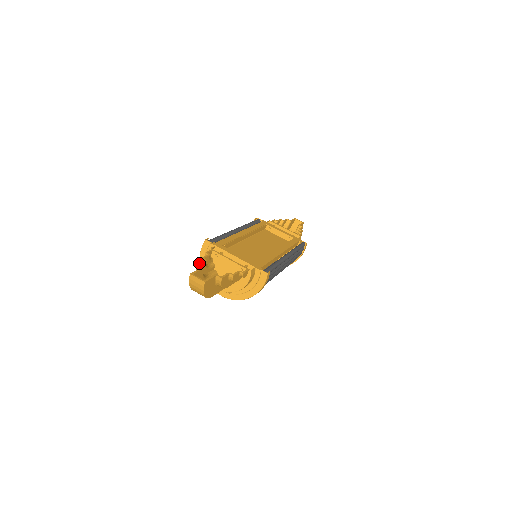
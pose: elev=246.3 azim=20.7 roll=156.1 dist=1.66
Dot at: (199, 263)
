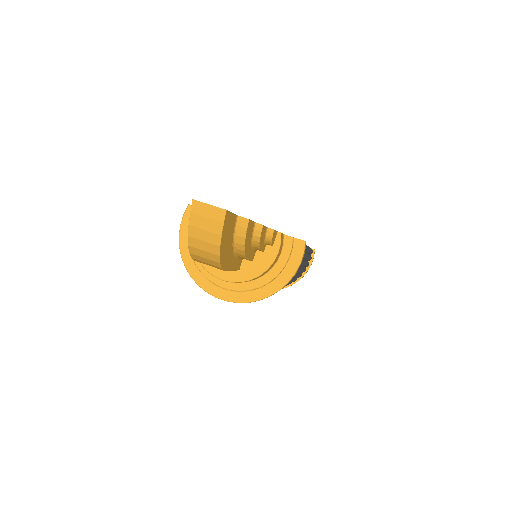
Dot at: occluded
